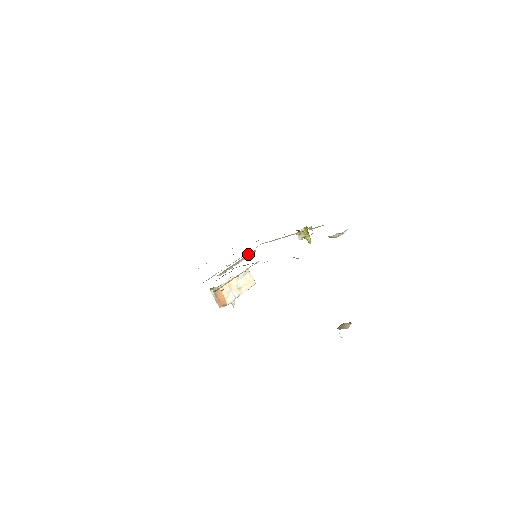
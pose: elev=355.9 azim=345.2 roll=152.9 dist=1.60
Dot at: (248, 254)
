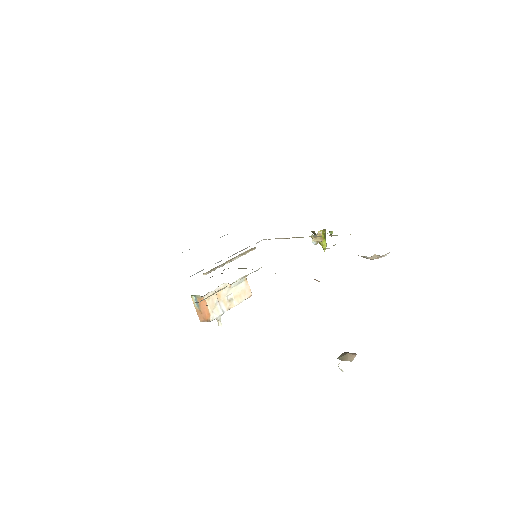
Dot at: (246, 251)
